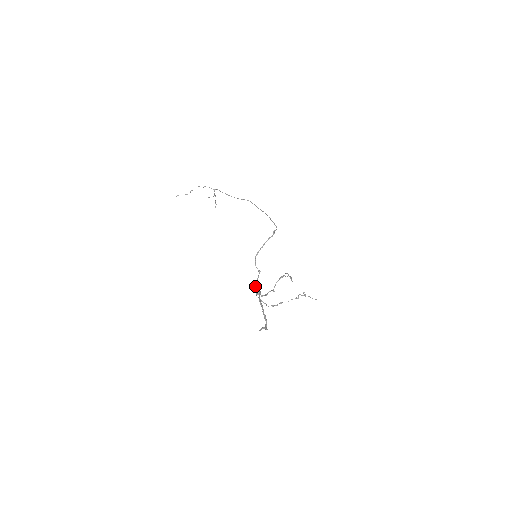
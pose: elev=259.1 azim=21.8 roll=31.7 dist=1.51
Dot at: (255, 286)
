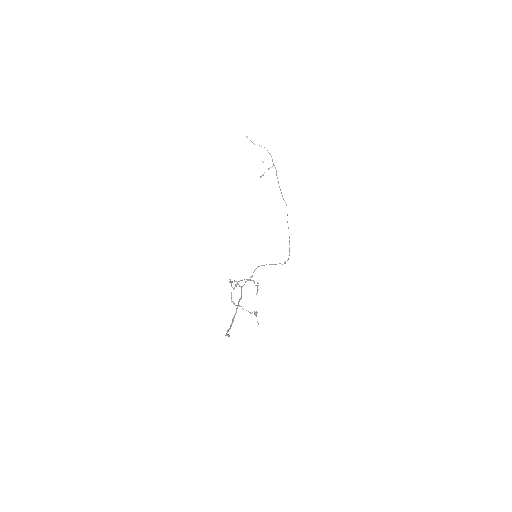
Dot at: occluded
